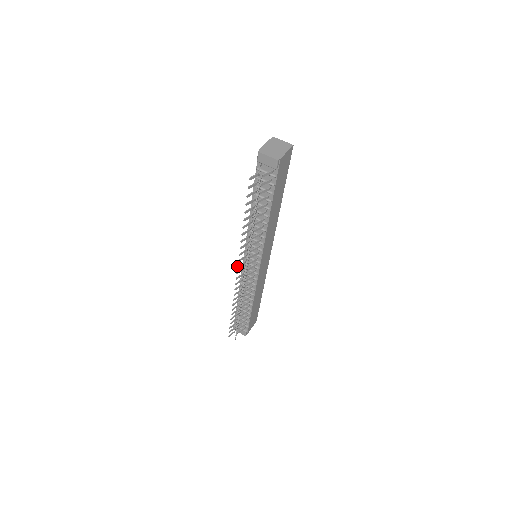
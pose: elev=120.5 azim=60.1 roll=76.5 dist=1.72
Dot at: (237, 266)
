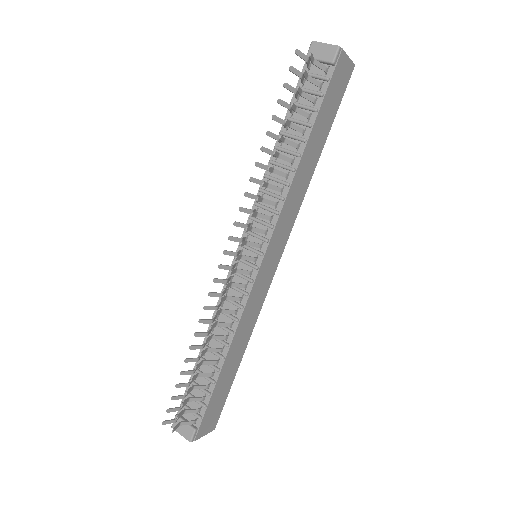
Dot at: (229, 236)
